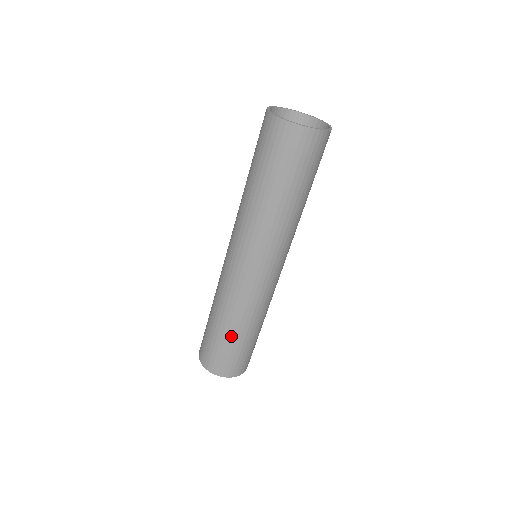
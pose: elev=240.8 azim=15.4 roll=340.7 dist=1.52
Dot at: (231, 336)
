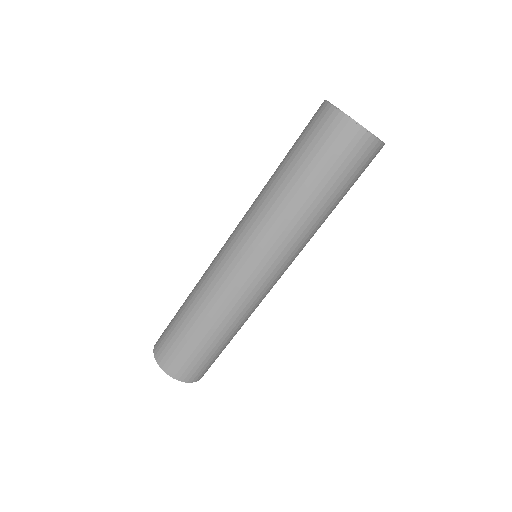
Dot at: (217, 342)
